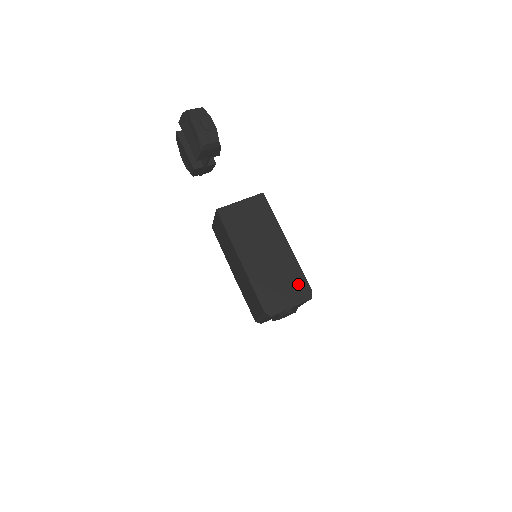
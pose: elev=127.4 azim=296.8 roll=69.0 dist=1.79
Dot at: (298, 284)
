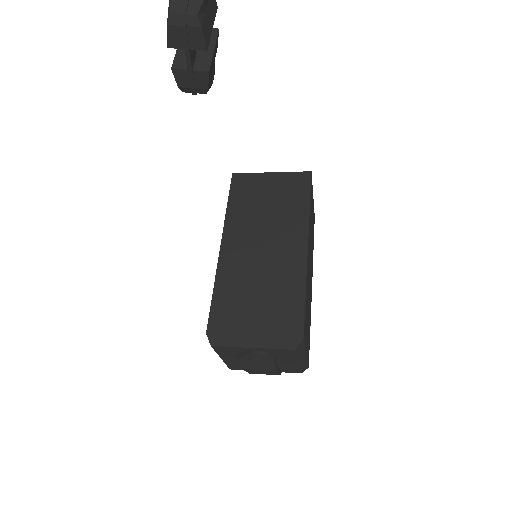
Dot at: (286, 316)
